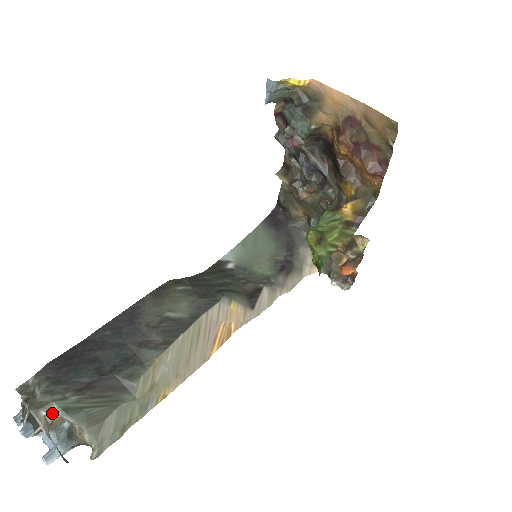
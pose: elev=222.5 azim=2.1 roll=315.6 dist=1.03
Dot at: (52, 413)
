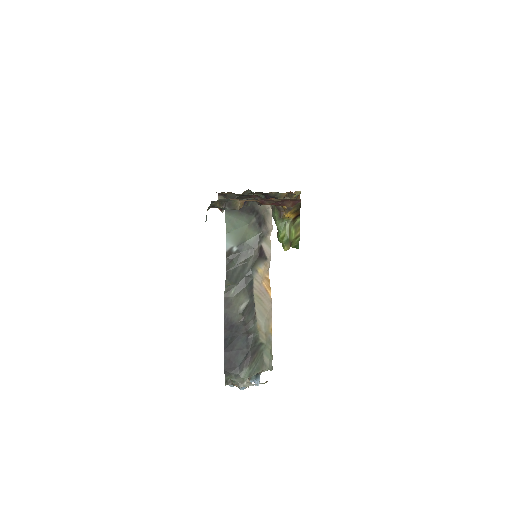
Dot at: (247, 380)
